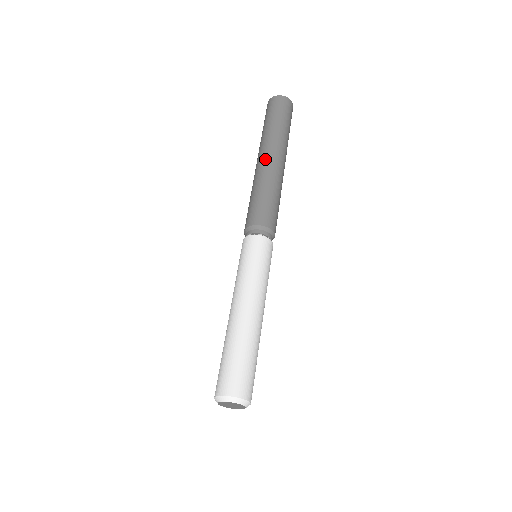
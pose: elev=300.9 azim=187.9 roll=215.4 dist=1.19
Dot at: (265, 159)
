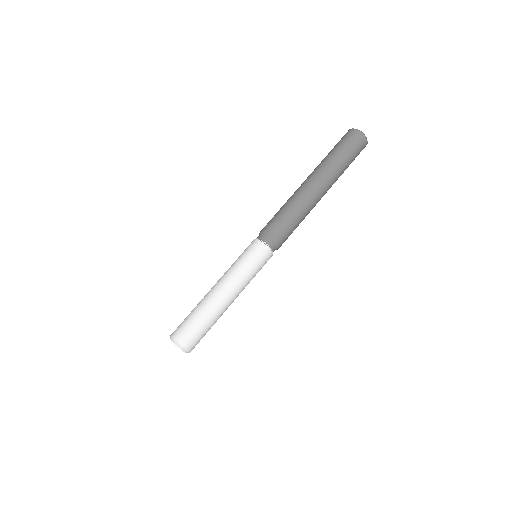
Dot at: (318, 191)
